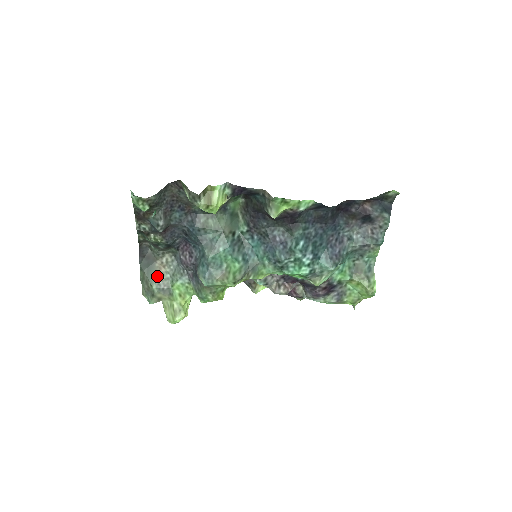
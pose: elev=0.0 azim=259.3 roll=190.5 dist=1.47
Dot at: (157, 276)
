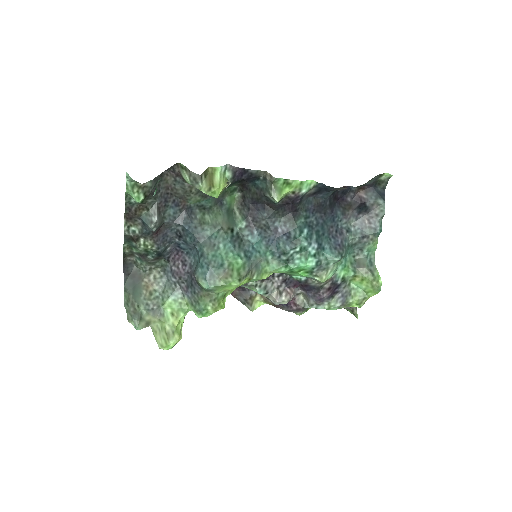
Dot at: (144, 296)
